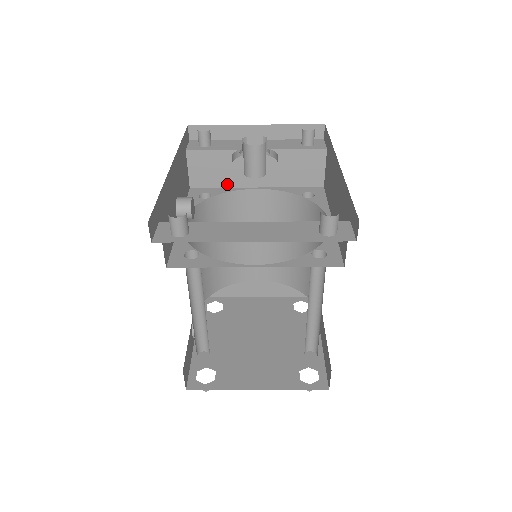
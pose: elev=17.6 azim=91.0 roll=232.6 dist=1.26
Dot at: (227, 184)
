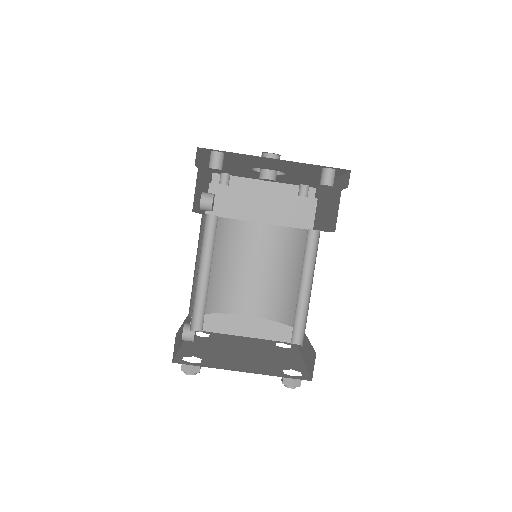
Dot at: (236, 216)
